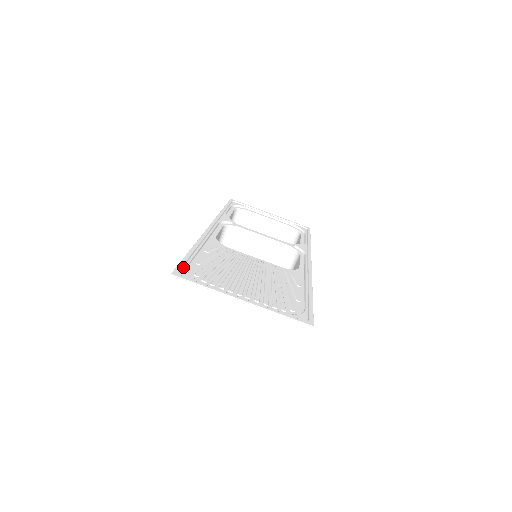
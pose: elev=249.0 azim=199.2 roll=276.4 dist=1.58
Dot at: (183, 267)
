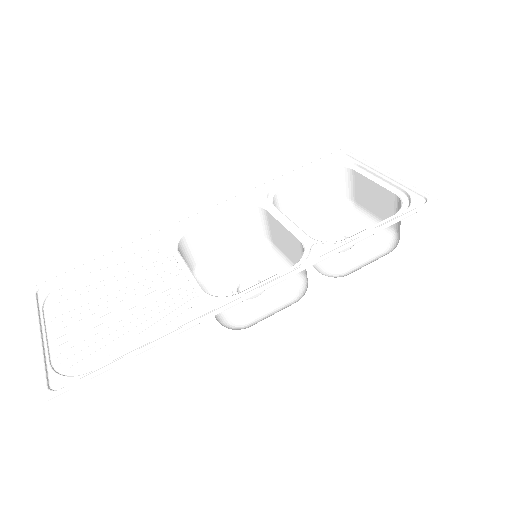
Dot at: (60, 279)
